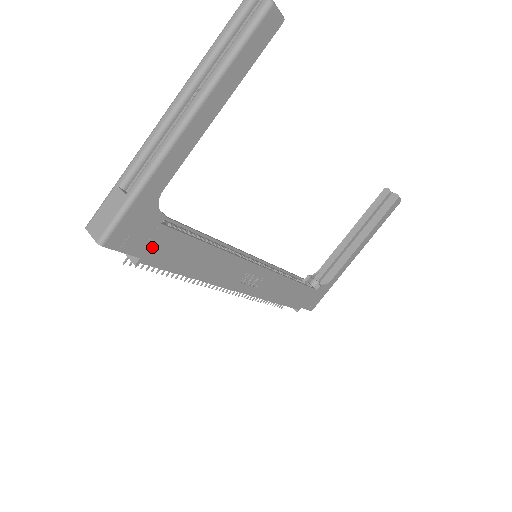
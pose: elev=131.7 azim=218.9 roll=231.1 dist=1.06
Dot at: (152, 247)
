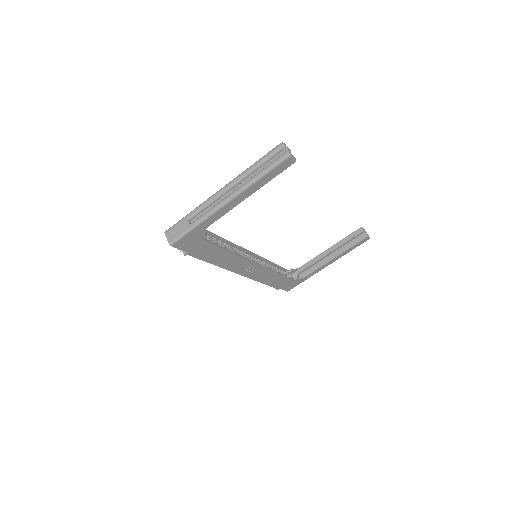
Dot at: (196, 248)
